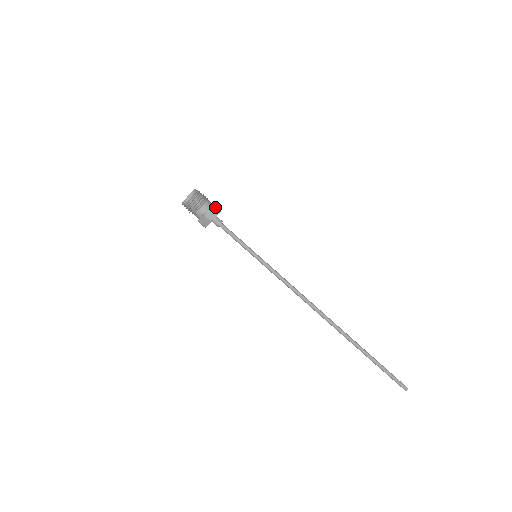
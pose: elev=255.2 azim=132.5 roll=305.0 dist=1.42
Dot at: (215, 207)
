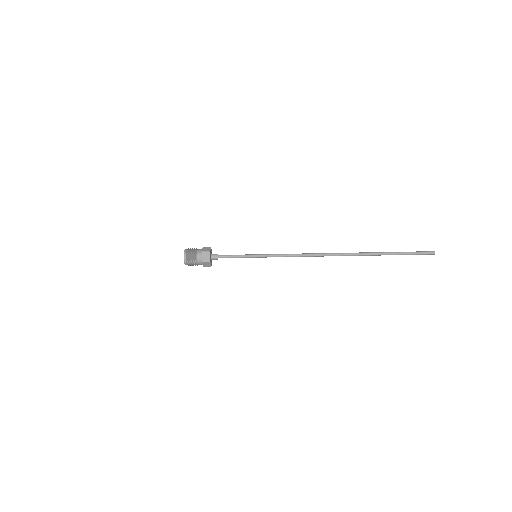
Dot at: (205, 262)
